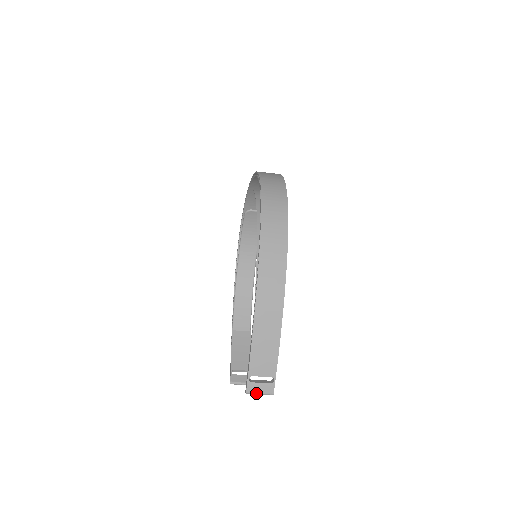
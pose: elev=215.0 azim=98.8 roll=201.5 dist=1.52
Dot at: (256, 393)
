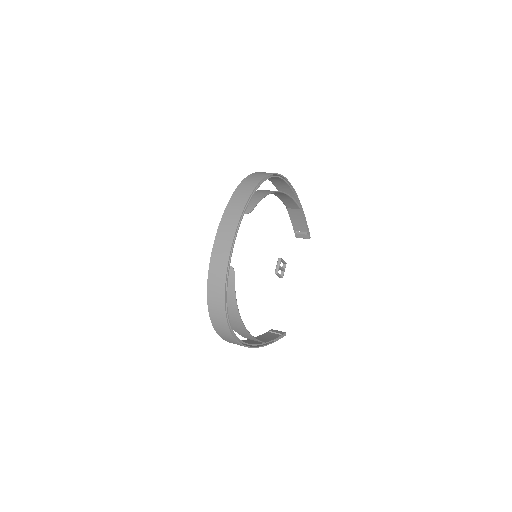
Dot at: occluded
